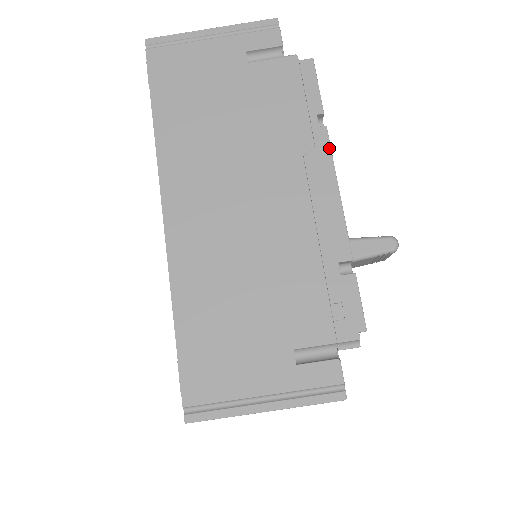
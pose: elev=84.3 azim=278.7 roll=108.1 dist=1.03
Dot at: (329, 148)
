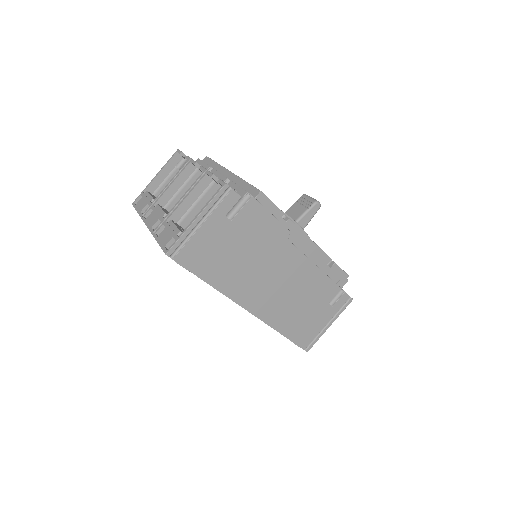
Dot at: (297, 227)
